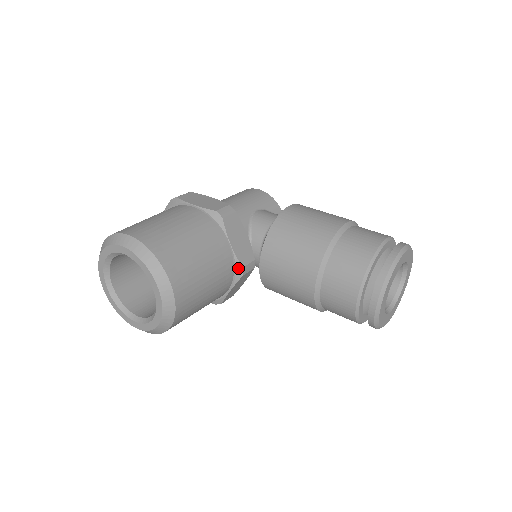
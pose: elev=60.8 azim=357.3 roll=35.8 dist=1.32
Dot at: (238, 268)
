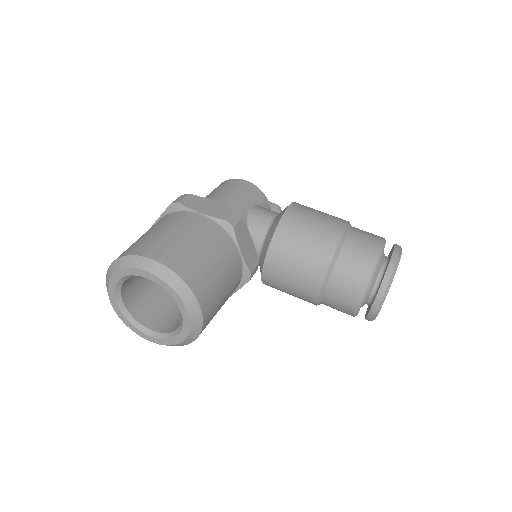
Dot at: (246, 274)
